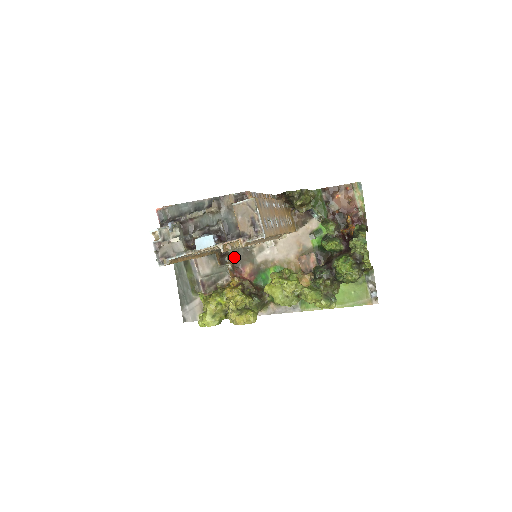
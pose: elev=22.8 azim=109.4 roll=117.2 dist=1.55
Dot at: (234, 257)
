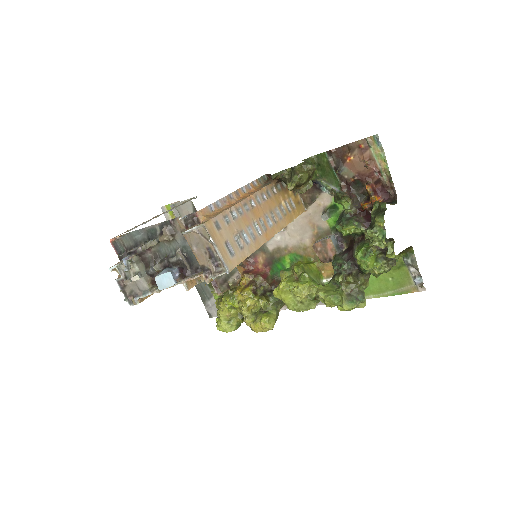
Dot at: occluded
